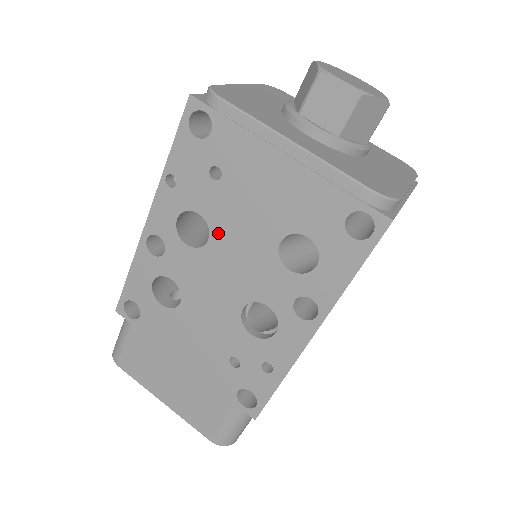
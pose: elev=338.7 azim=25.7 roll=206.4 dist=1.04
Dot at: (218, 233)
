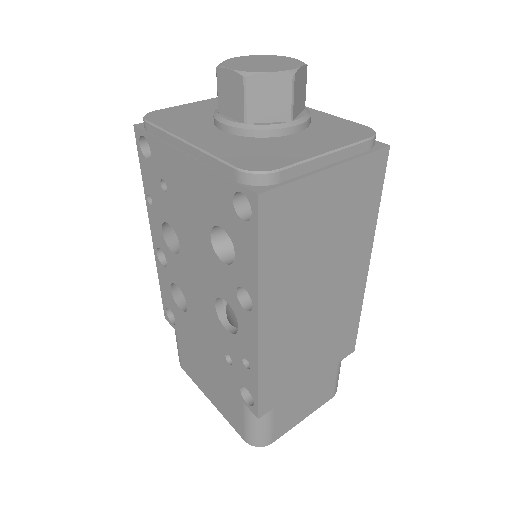
Dot at: (182, 238)
